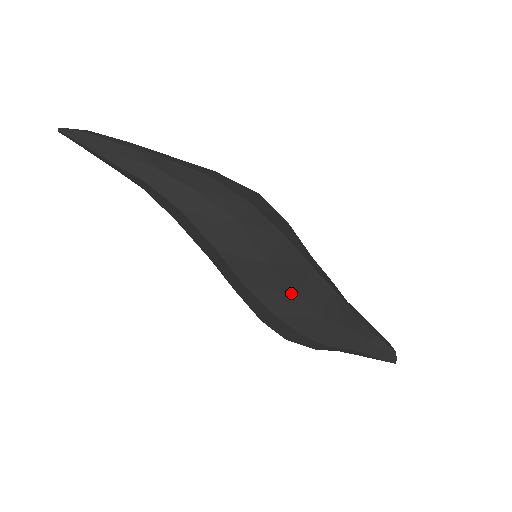
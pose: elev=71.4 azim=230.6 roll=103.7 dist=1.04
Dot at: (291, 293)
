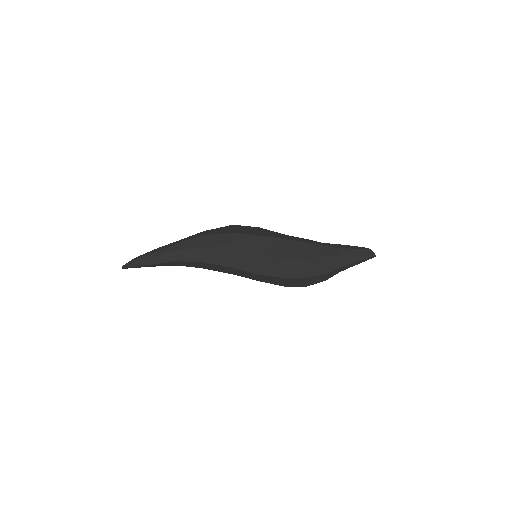
Dot at: (283, 261)
